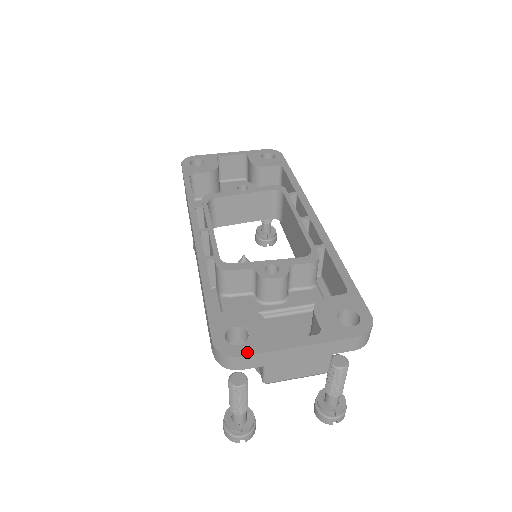
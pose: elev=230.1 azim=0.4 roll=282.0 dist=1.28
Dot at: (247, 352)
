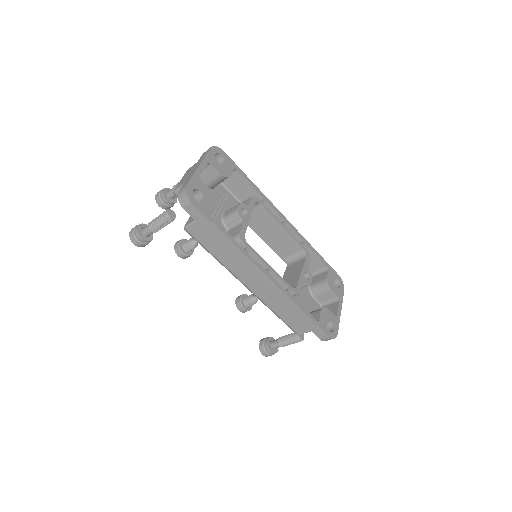
Dot at: (337, 330)
